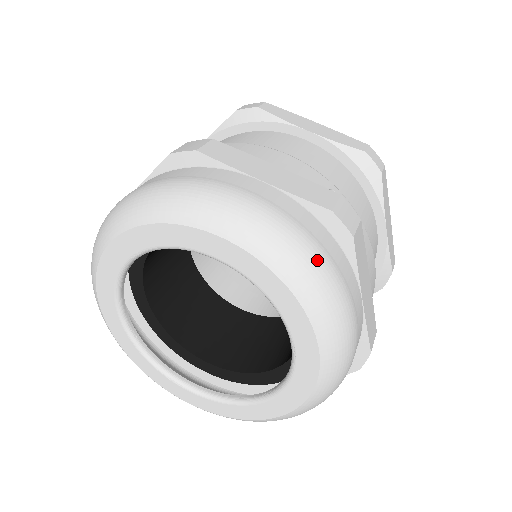
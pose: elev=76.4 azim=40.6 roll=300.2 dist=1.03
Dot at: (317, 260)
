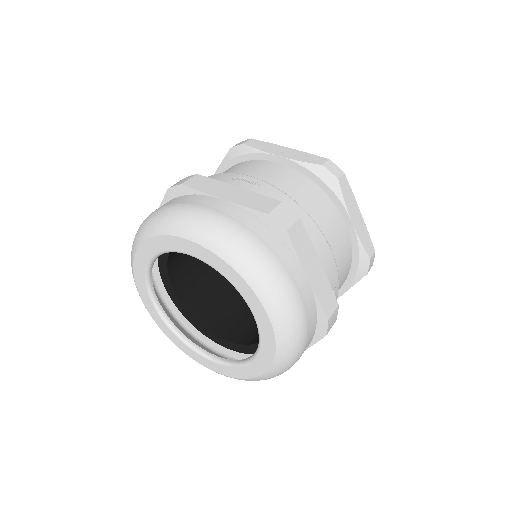
Dot at: (301, 345)
